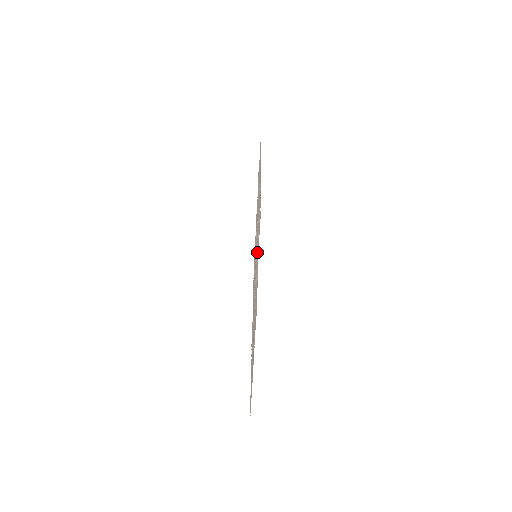
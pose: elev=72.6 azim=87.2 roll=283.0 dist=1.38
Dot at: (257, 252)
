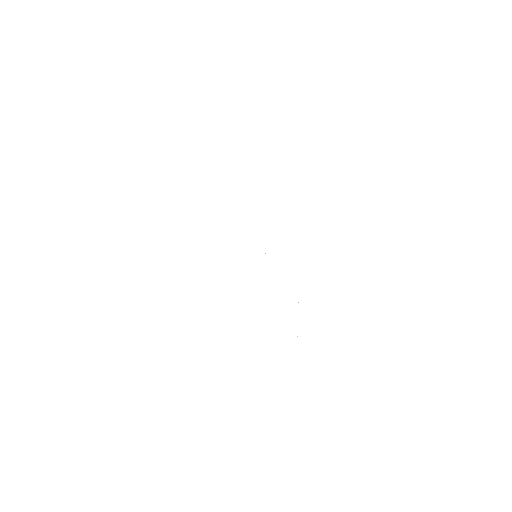
Dot at: occluded
